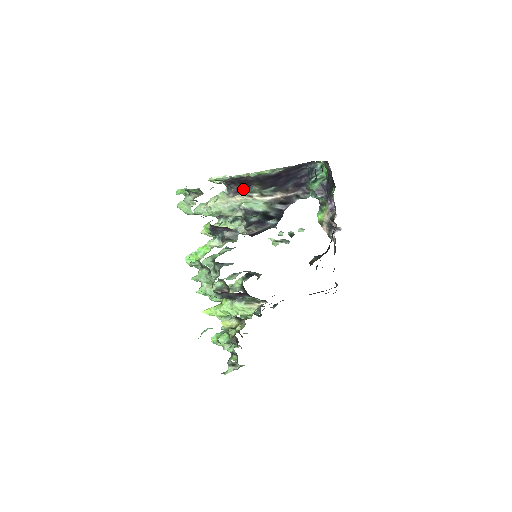
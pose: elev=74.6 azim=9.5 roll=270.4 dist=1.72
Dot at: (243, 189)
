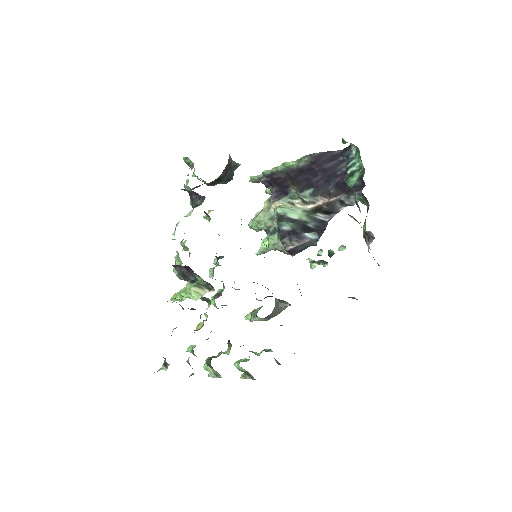
Dot at: (282, 193)
